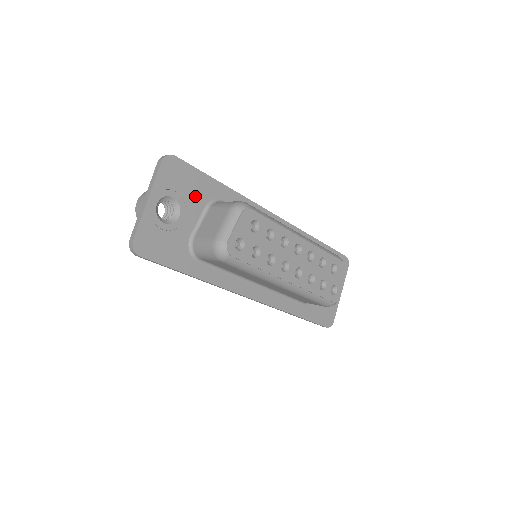
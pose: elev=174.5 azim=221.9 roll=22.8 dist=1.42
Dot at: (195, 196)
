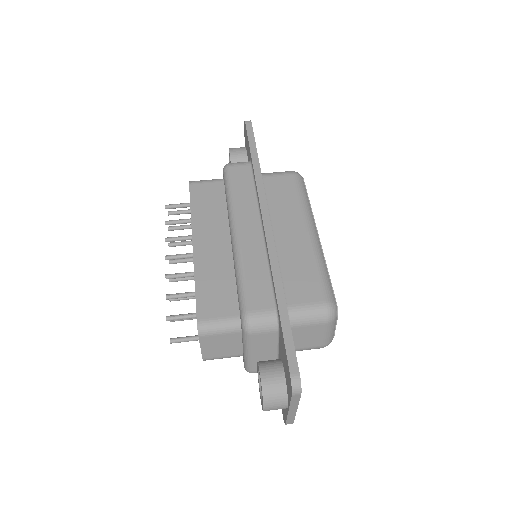
Dot at: occluded
